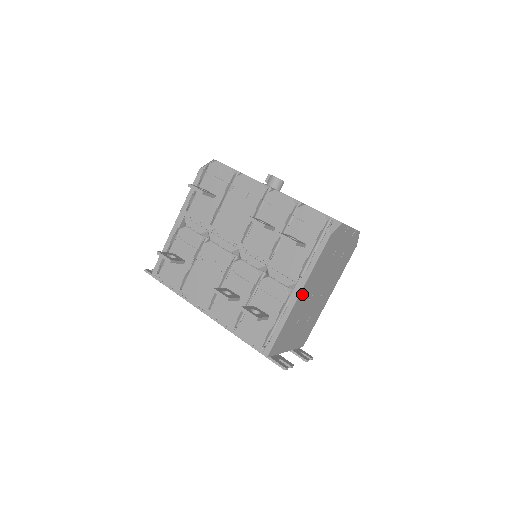
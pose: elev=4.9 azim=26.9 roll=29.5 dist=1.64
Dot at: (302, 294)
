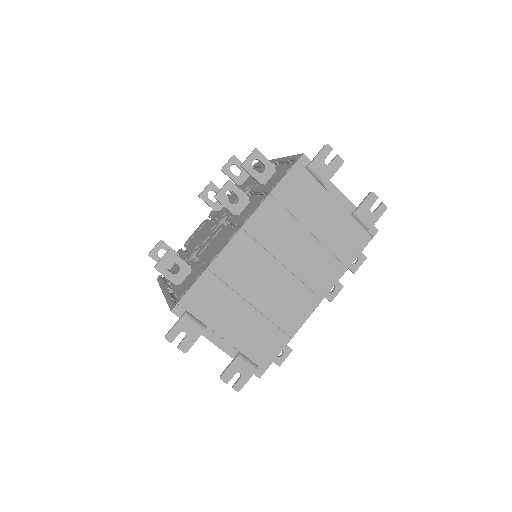
Dot at: occluded
